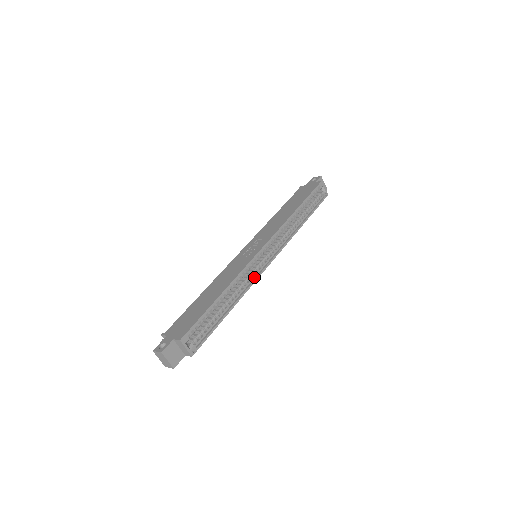
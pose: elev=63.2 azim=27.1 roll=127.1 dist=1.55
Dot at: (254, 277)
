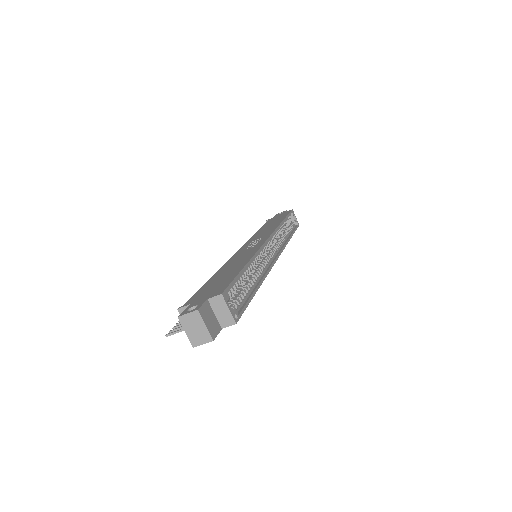
Dot at: (267, 266)
